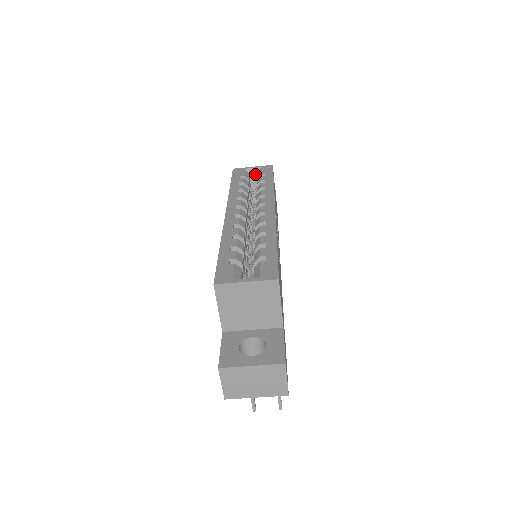
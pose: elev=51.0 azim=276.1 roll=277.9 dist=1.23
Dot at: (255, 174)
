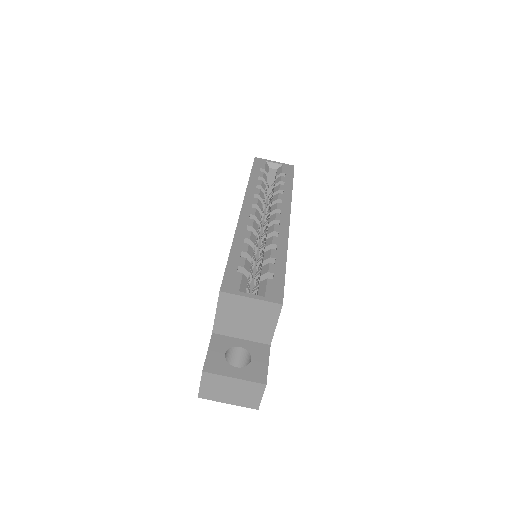
Dot at: (275, 170)
